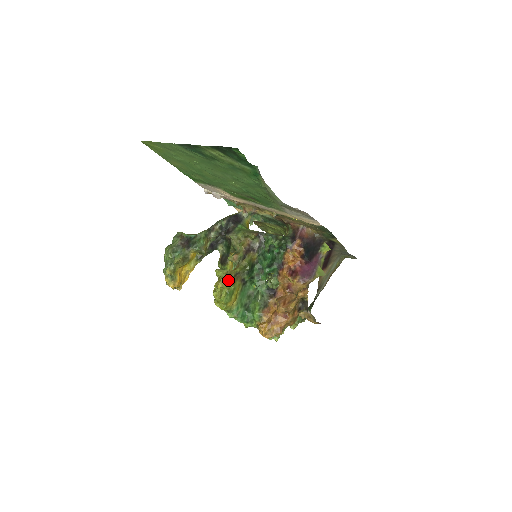
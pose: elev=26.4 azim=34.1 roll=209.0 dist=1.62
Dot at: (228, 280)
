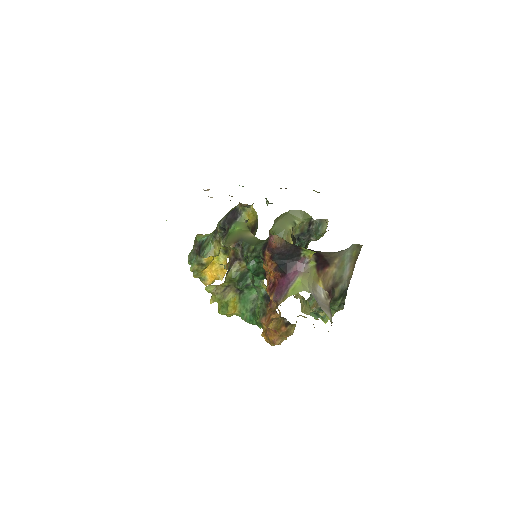
Dot at: (217, 296)
